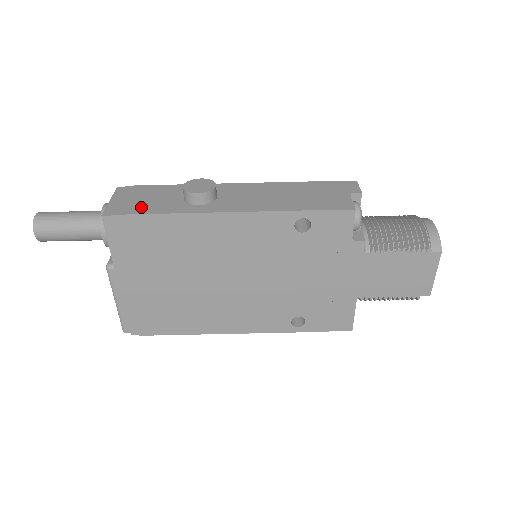
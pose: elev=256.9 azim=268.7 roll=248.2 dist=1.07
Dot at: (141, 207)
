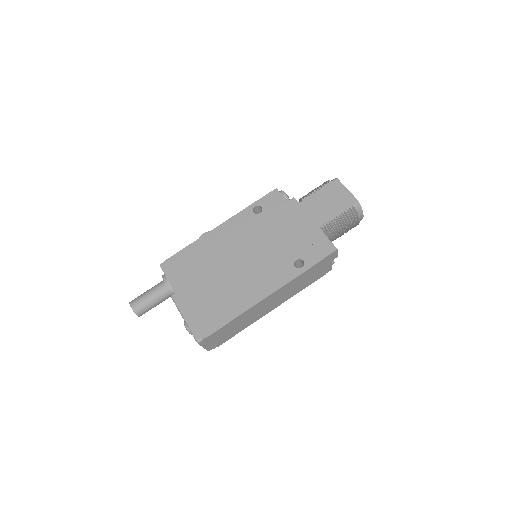
Dot at: occluded
